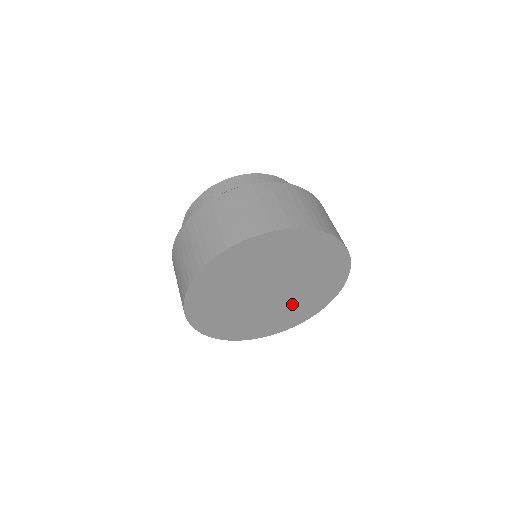
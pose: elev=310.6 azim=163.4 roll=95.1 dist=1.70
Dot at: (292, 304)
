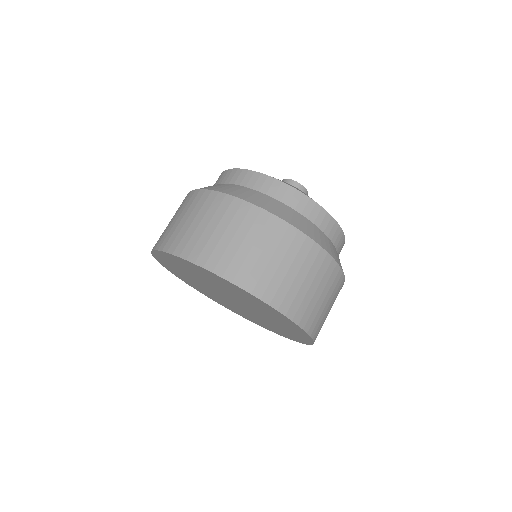
Dot at: (224, 301)
